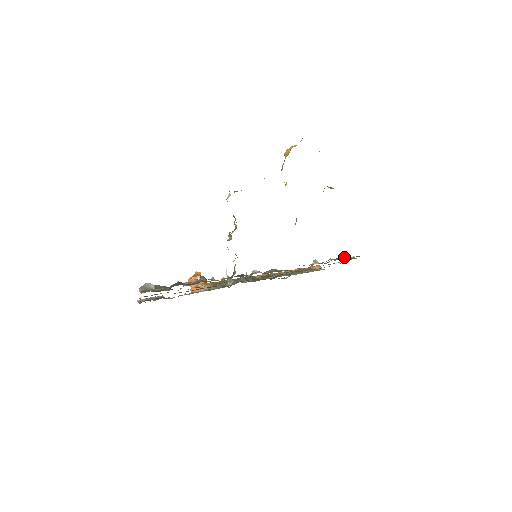
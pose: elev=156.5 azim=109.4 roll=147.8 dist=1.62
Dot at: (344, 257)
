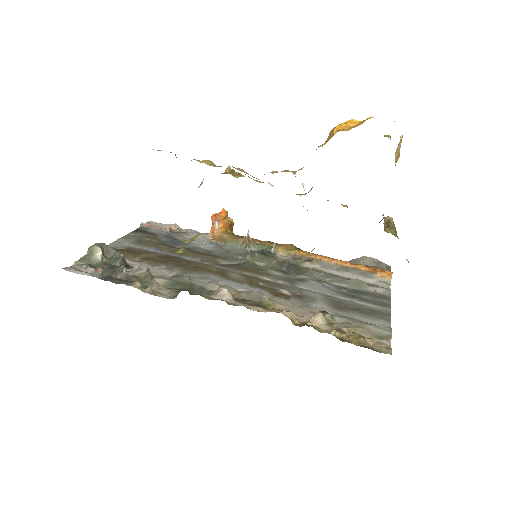
Dot at: (356, 341)
